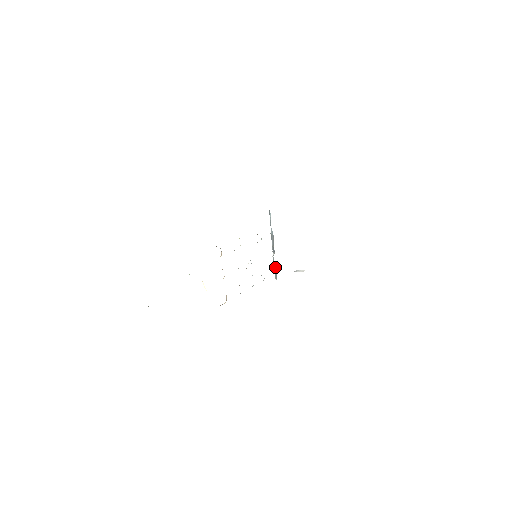
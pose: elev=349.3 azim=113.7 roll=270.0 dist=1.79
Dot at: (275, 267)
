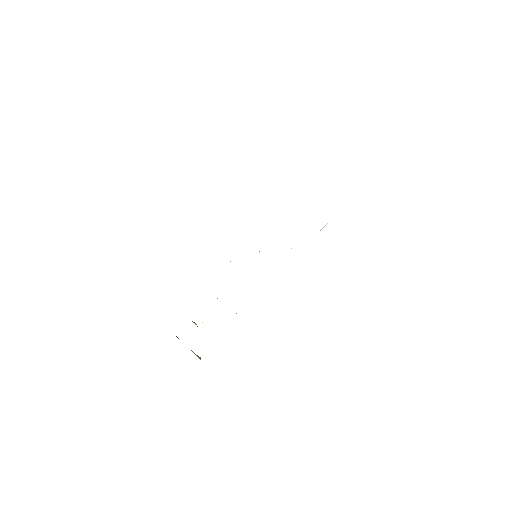
Dot at: occluded
